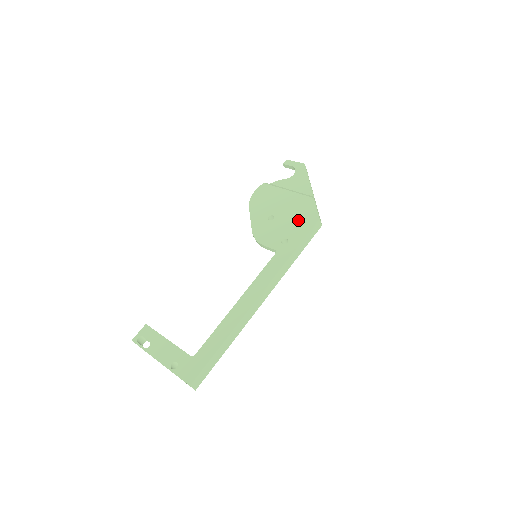
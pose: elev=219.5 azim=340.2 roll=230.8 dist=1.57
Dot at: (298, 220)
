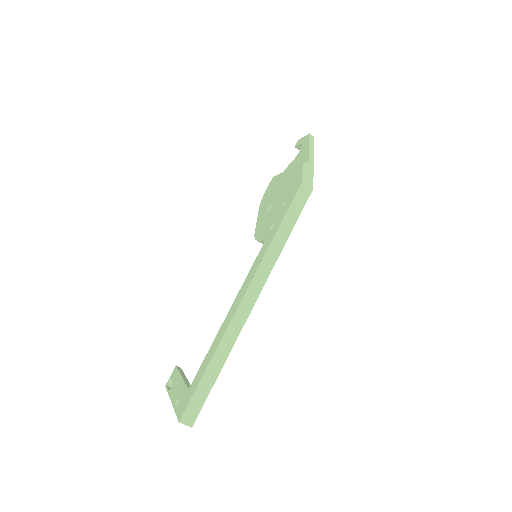
Dot at: (286, 196)
